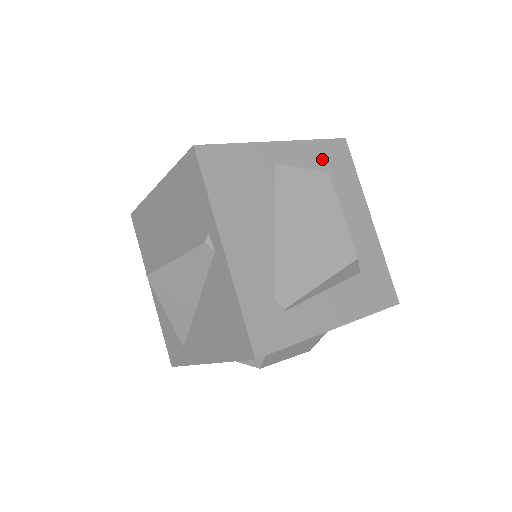
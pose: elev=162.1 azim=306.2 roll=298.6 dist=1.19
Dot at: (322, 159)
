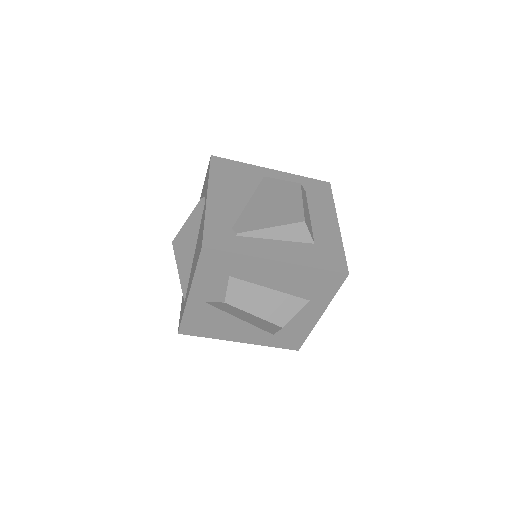
Dot at: (304, 185)
